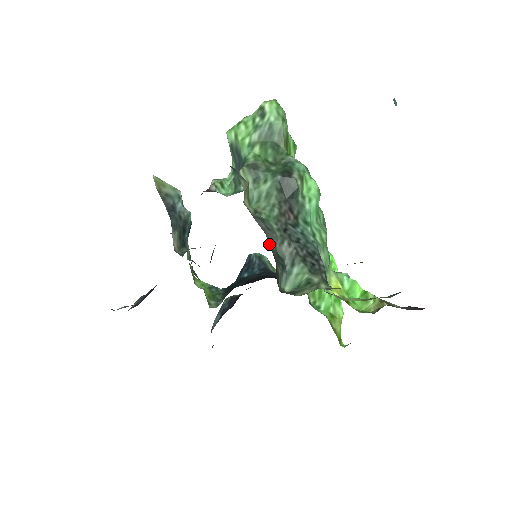
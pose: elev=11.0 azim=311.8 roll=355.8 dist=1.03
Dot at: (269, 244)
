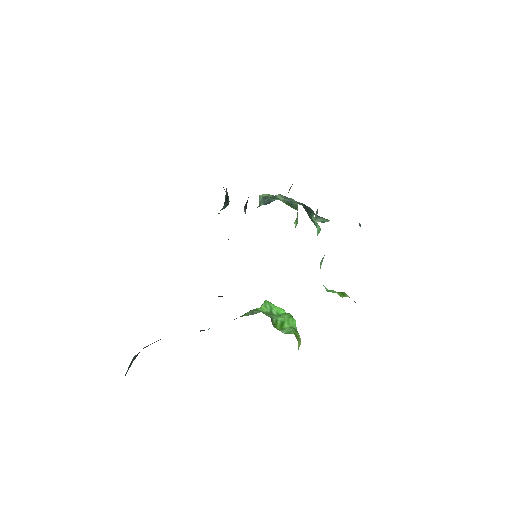
Dot at: occluded
